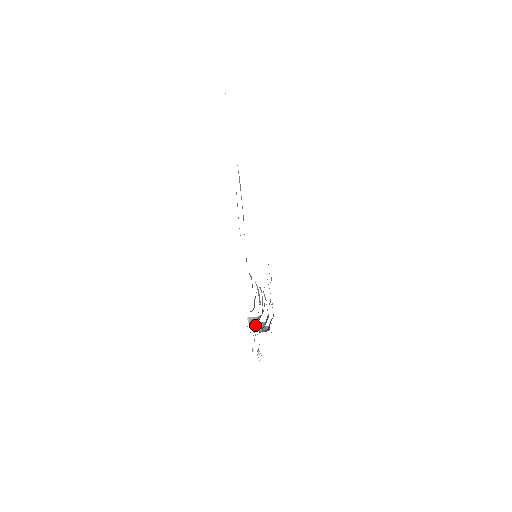
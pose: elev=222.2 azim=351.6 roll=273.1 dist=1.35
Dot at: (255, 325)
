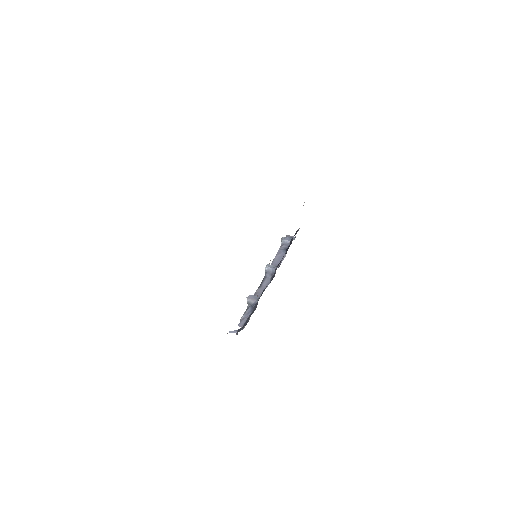
Dot at: (265, 270)
